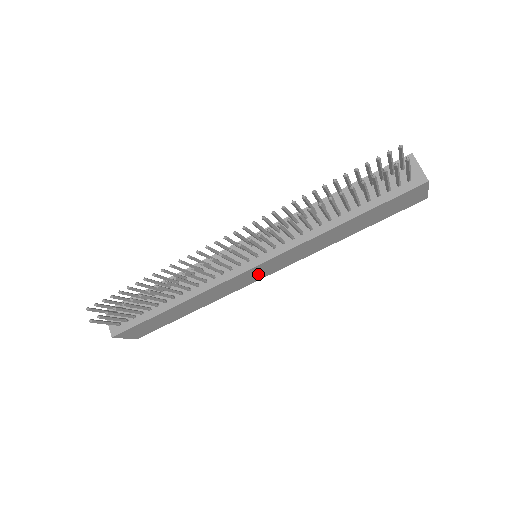
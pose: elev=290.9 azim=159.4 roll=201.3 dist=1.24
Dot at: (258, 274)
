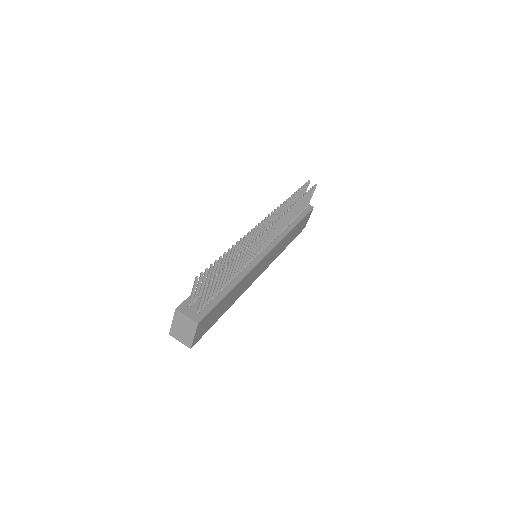
Dot at: (261, 269)
